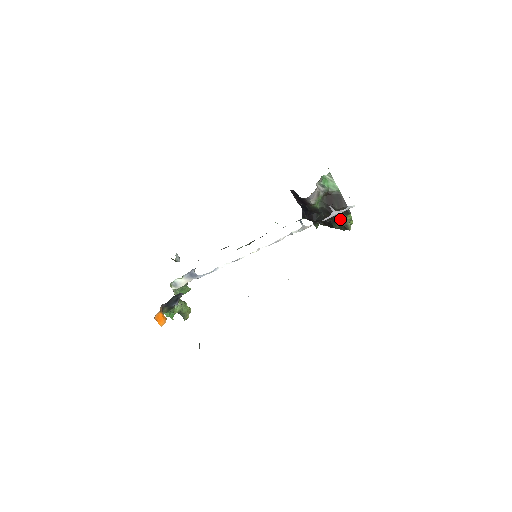
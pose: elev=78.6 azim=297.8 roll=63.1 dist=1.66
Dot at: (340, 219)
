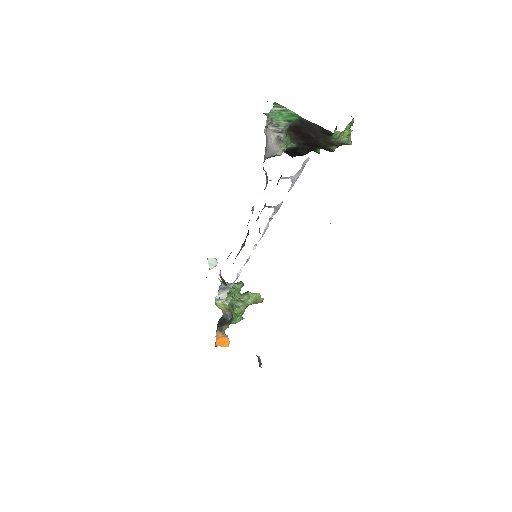
Dot at: (328, 143)
